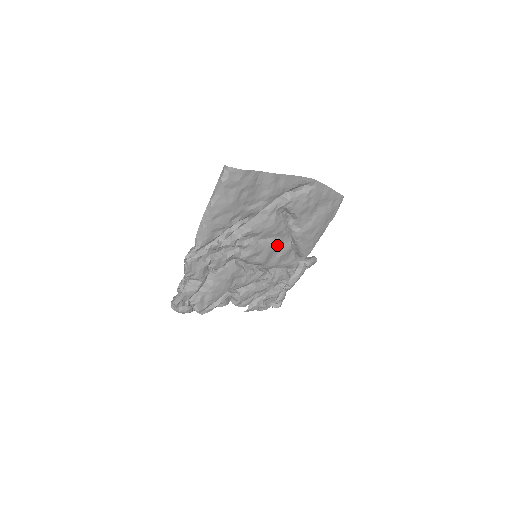
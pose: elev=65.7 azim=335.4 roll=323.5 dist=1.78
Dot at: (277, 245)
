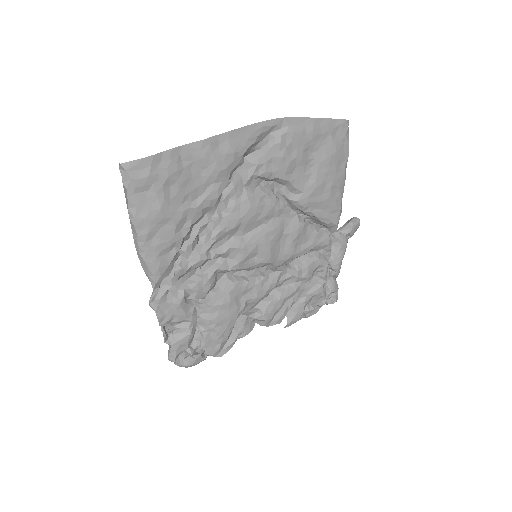
Dot at: (276, 230)
